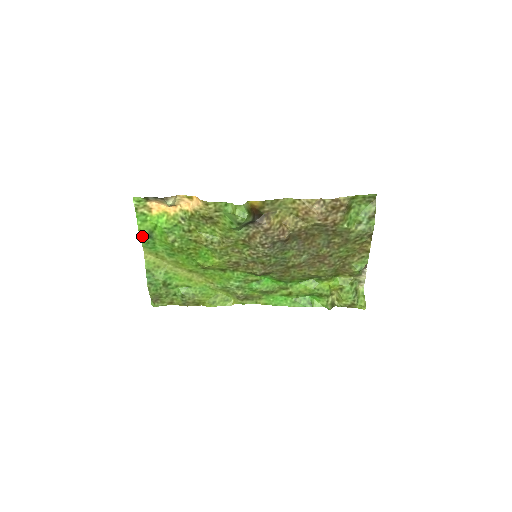
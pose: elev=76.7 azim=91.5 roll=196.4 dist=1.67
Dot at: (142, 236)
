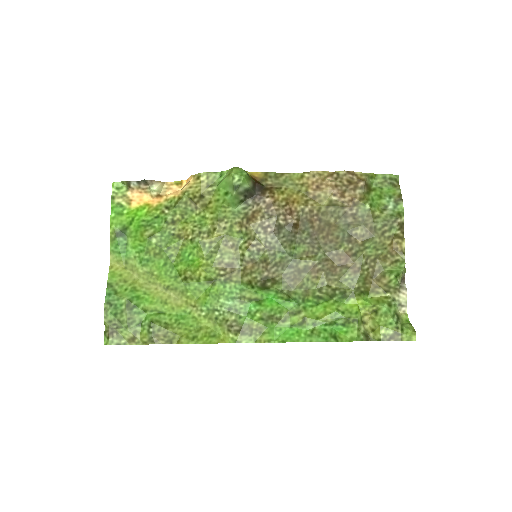
Dot at: (113, 234)
